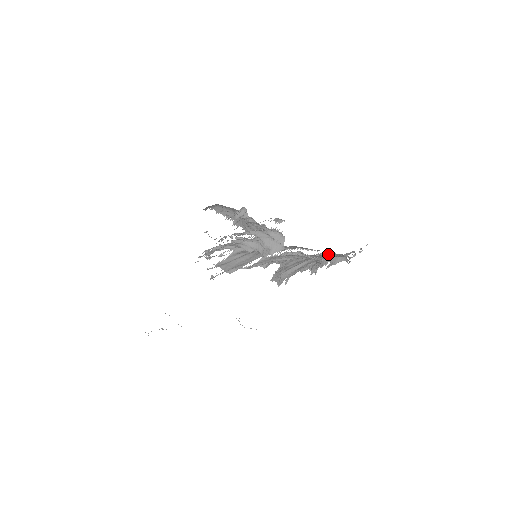
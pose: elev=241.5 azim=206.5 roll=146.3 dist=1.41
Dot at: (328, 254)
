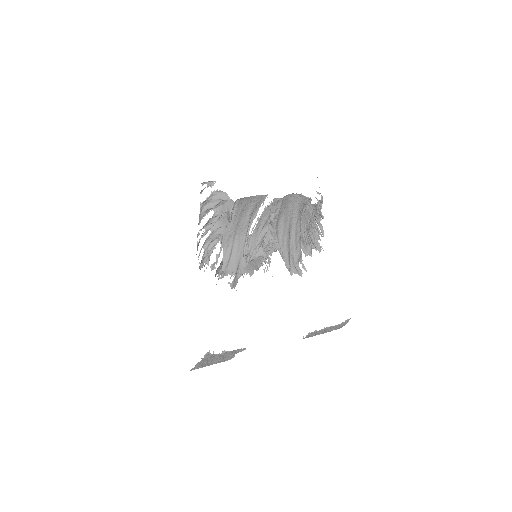
Dot at: (290, 205)
